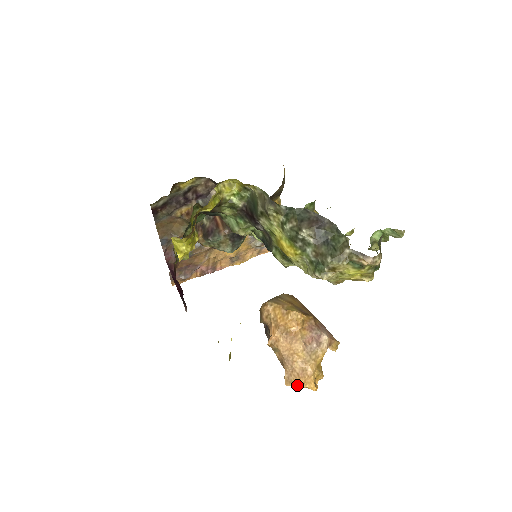
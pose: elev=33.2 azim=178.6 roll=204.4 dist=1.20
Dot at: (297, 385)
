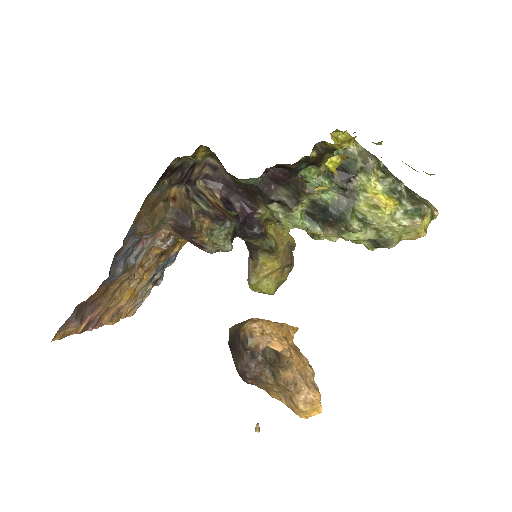
Dot at: (309, 409)
